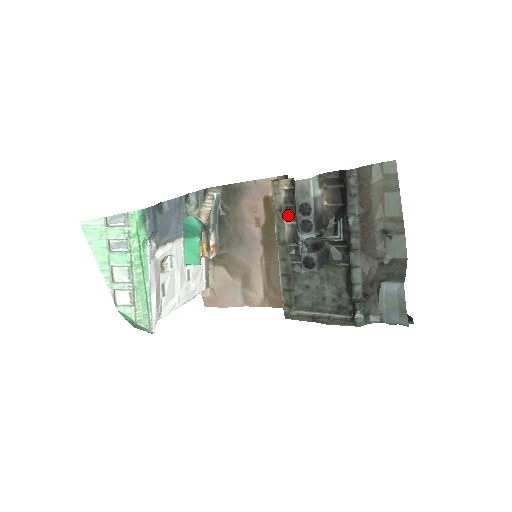
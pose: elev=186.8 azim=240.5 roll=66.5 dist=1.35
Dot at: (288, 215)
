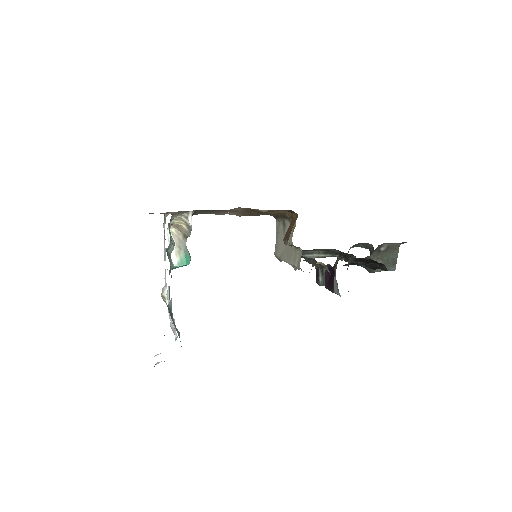
Dot at: occluded
